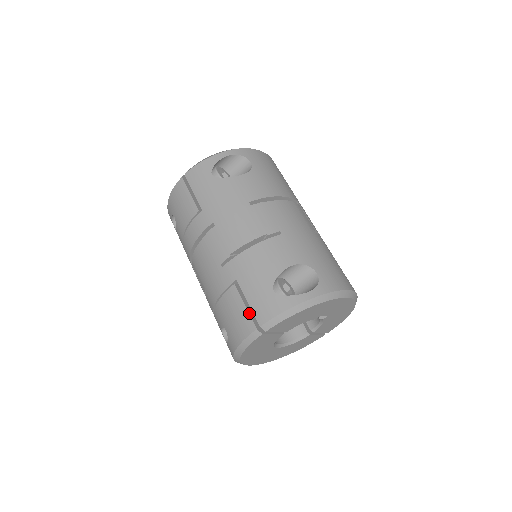
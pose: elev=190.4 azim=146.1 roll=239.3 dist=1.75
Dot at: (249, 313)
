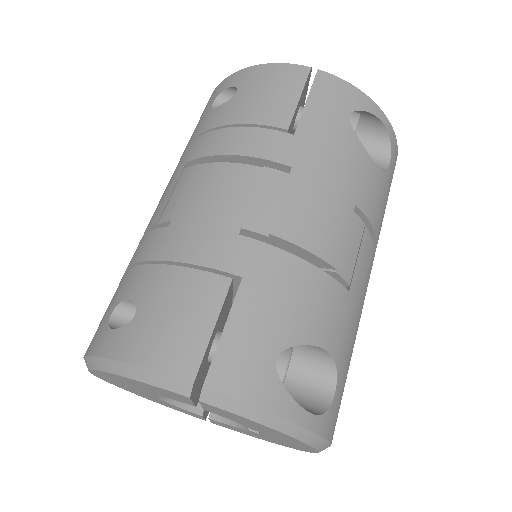
Dot at: (208, 345)
